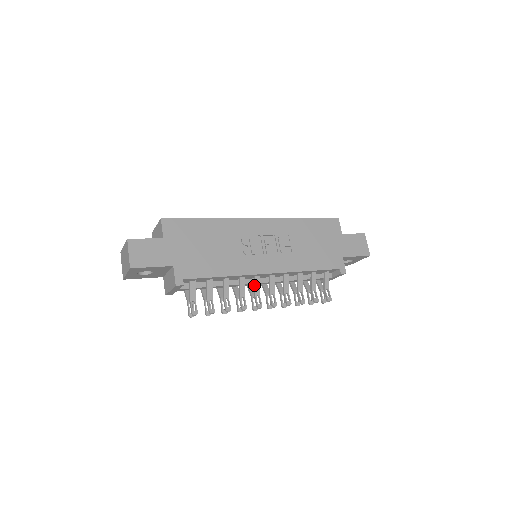
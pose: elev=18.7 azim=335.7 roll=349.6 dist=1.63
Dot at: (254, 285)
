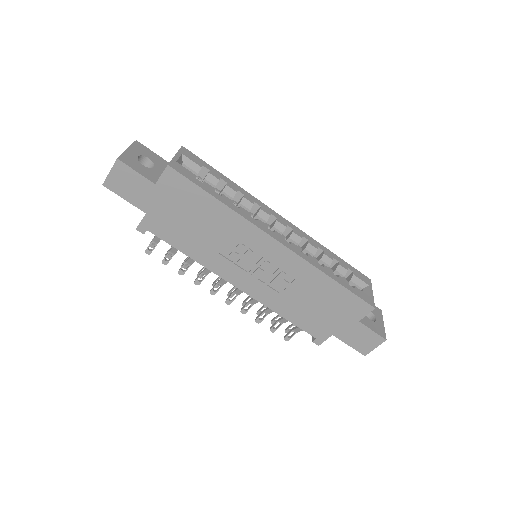
Dot at: occluded
